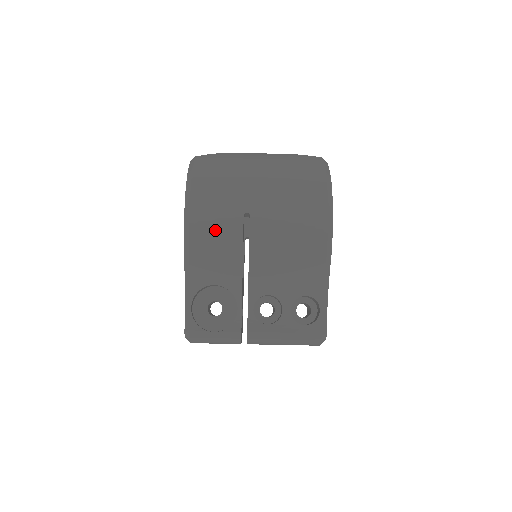
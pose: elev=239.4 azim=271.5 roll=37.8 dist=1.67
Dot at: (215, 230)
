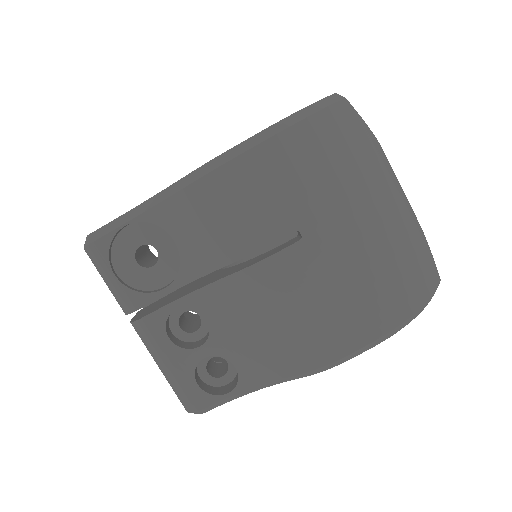
Dot at: (248, 202)
